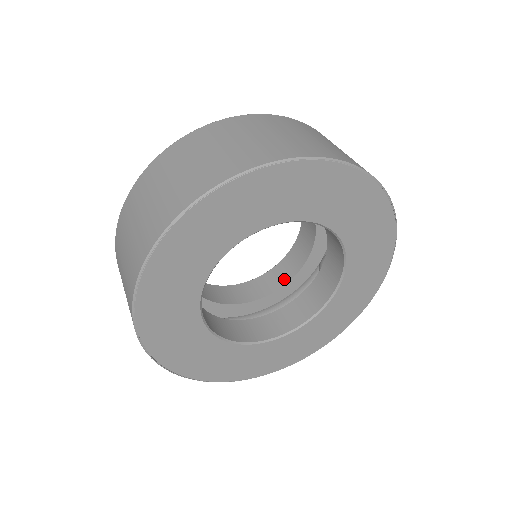
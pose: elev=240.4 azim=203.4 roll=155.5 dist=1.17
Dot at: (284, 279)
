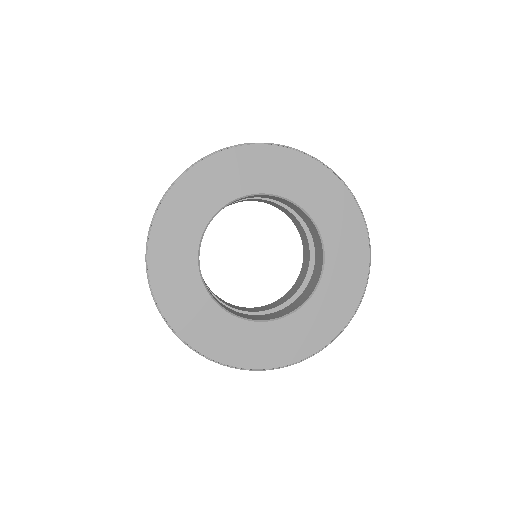
Dot at: (244, 310)
